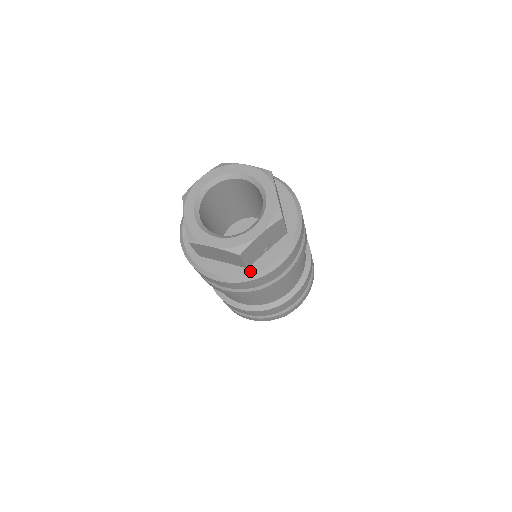
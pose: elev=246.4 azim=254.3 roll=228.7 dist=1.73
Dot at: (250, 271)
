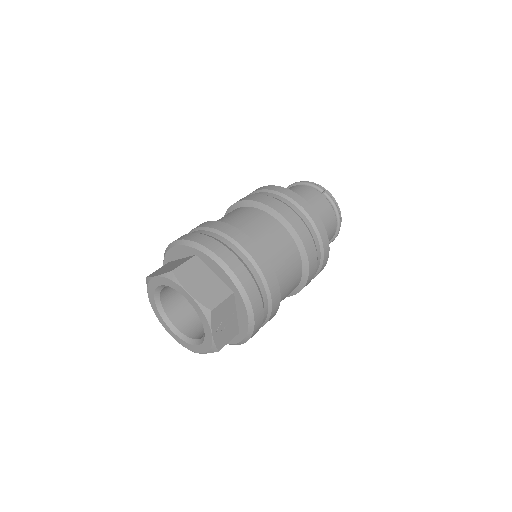
Dot at: (242, 335)
